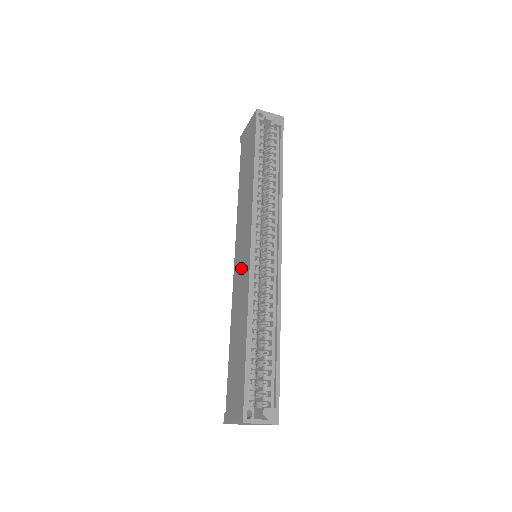
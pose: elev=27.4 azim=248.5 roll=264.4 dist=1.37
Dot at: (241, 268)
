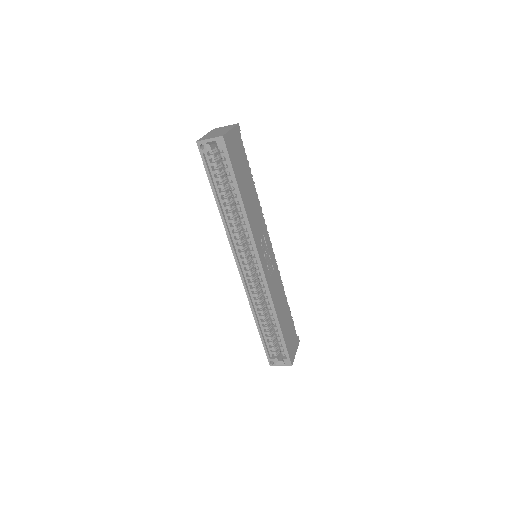
Dot at: occluded
